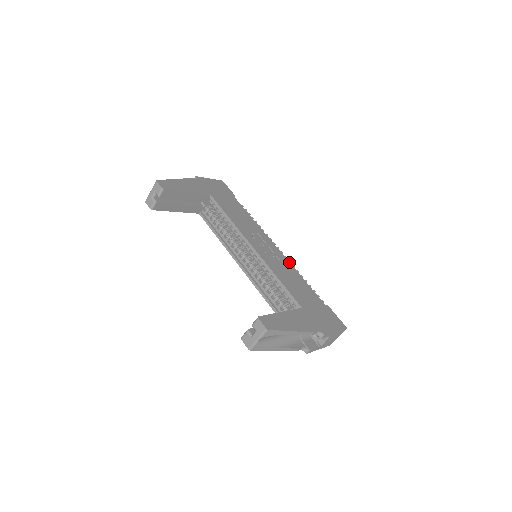
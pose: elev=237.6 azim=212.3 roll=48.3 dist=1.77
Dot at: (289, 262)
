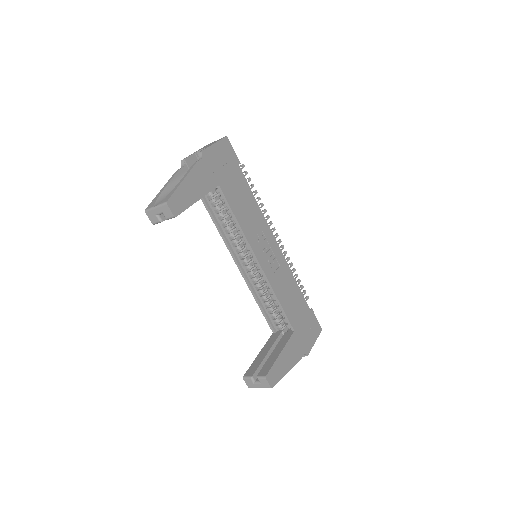
Dot at: (286, 262)
